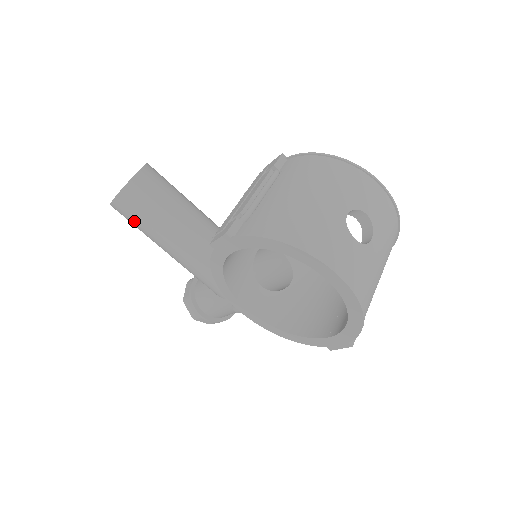
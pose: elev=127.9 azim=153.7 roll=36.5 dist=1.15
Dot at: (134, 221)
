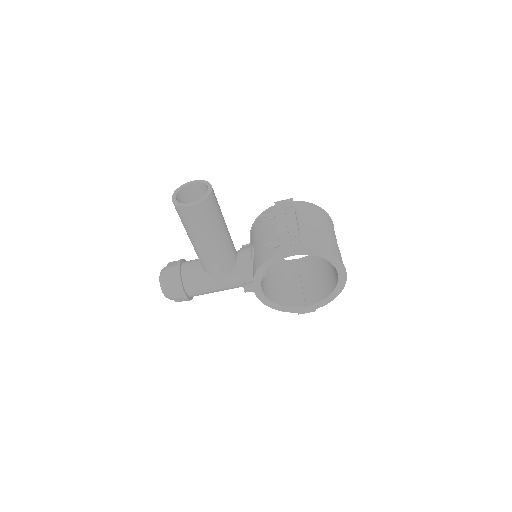
Dot at: (197, 222)
